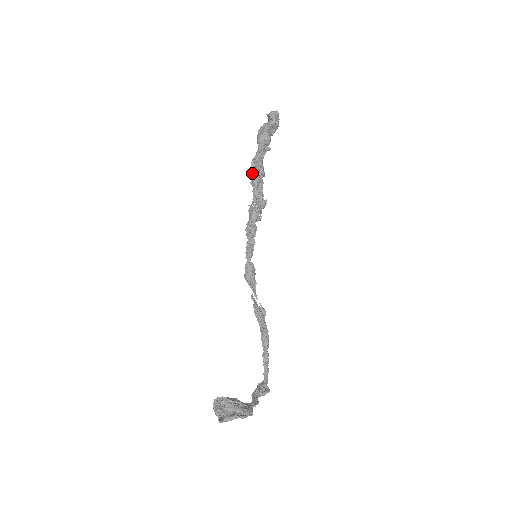
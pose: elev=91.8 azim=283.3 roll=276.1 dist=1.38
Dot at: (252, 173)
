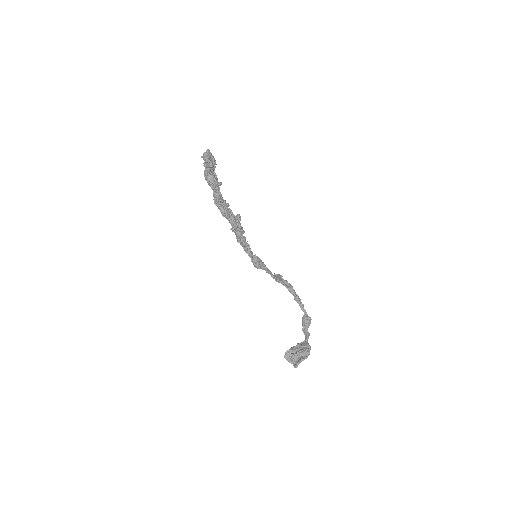
Dot at: (220, 211)
